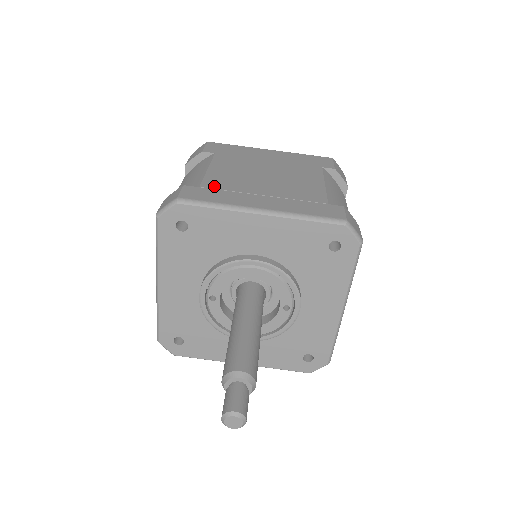
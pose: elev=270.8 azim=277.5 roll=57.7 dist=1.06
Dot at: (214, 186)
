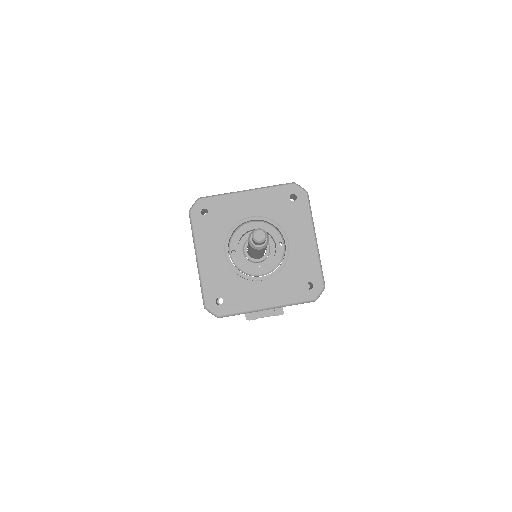
Dot at: occluded
